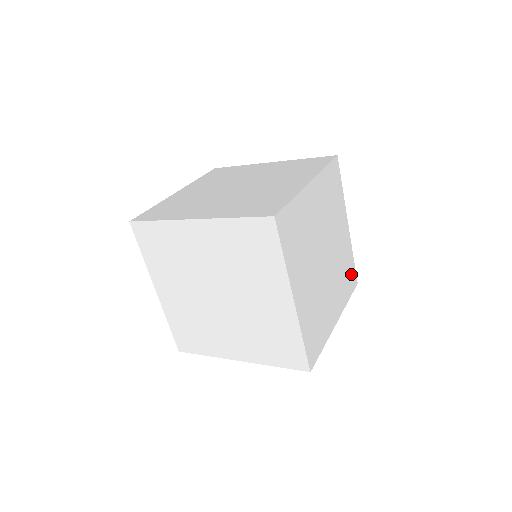
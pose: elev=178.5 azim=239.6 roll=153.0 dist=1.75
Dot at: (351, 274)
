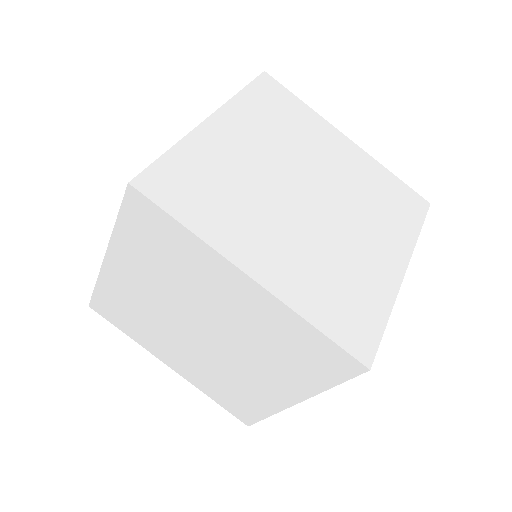
Dot at: (402, 197)
